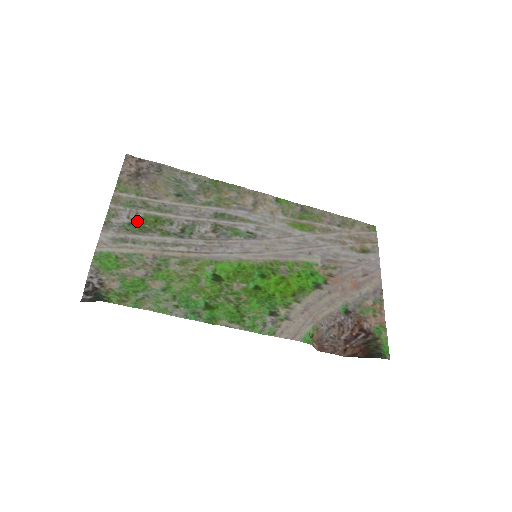
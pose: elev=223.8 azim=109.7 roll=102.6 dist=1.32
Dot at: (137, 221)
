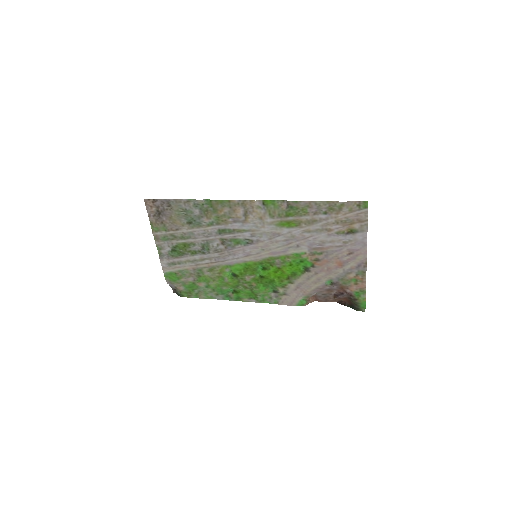
Dot at: (175, 248)
